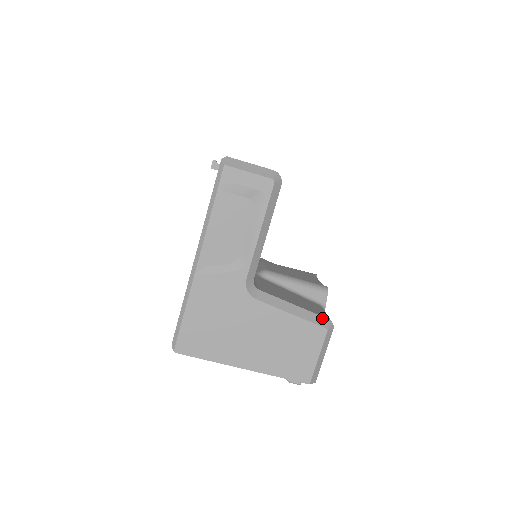
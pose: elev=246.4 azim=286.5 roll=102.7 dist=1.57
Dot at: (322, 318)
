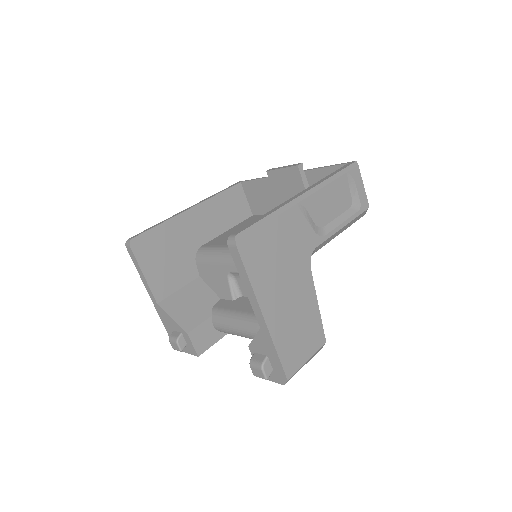
Dot at: occluded
